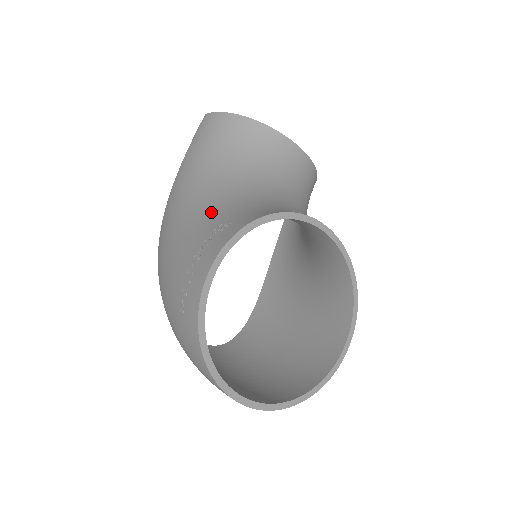
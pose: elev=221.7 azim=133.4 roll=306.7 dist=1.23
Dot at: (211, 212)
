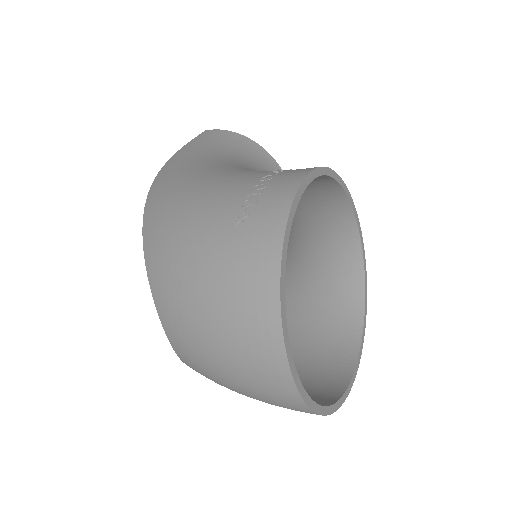
Dot at: (253, 170)
